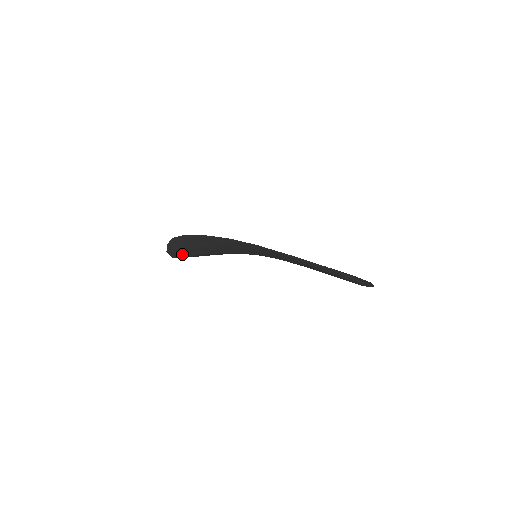
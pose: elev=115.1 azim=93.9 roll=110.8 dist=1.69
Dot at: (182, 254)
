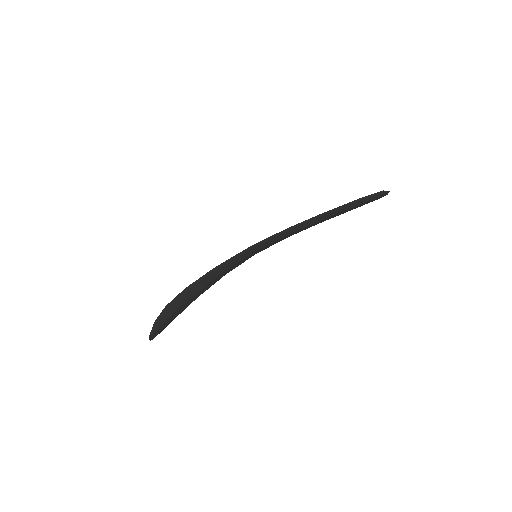
Dot at: (166, 324)
